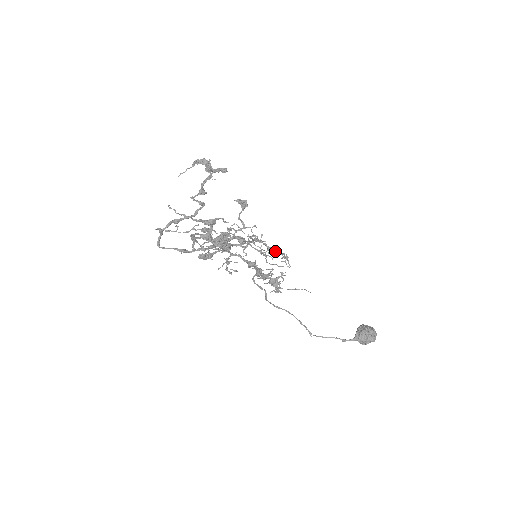
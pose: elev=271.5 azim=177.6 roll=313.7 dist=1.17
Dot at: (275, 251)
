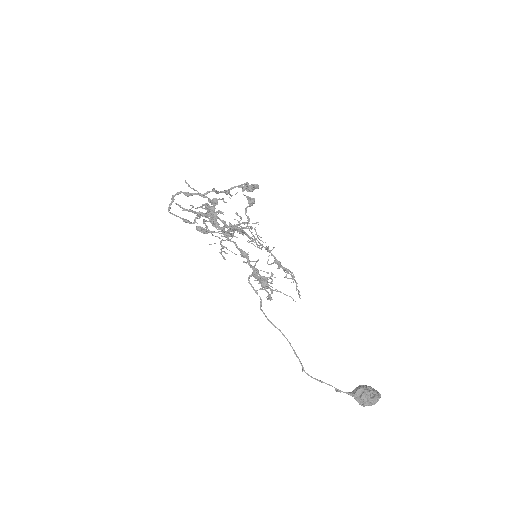
Dot at: (284, 268)
